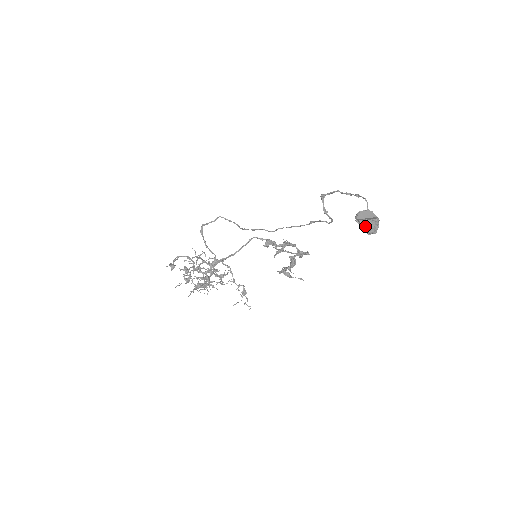
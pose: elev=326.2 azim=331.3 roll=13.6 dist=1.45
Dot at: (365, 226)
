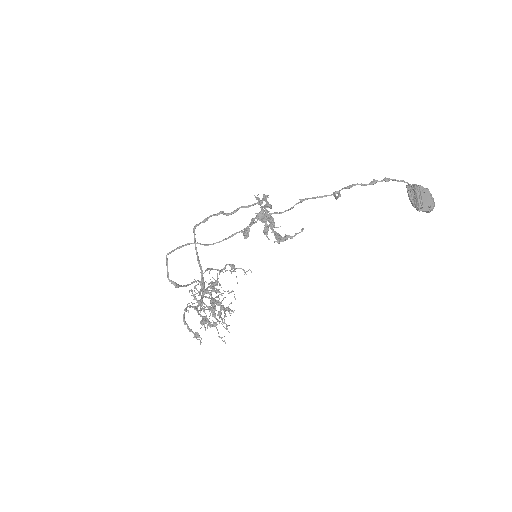
Dot at: (432, 210)
